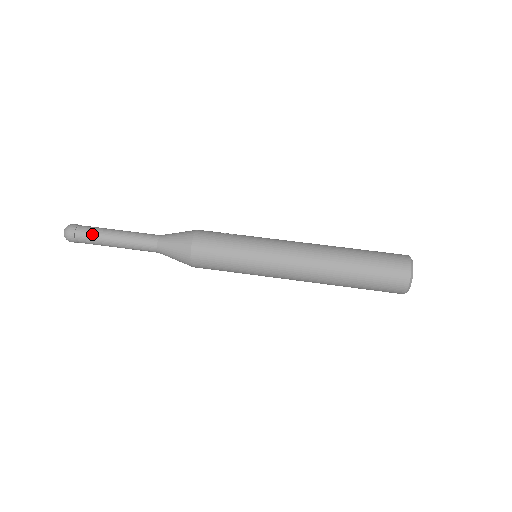
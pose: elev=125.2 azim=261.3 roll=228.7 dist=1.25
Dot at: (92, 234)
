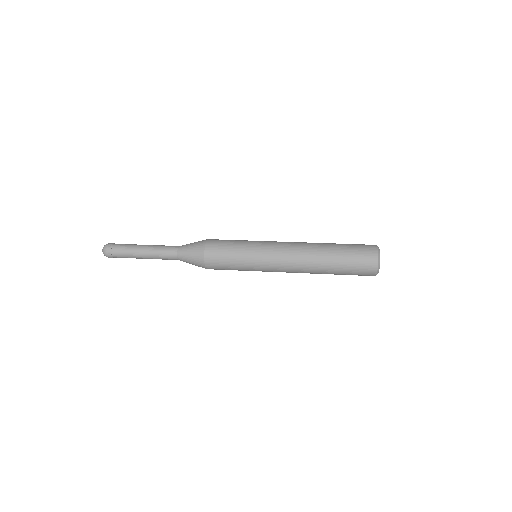
Dot at: (126, 247)
